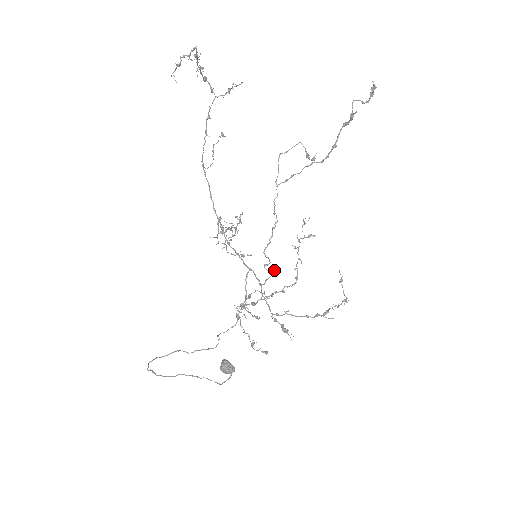
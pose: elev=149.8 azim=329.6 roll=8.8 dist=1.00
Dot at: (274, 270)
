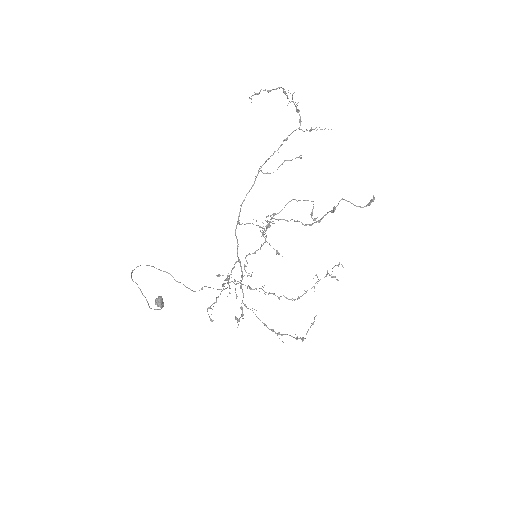
Dot at: (249, 273)
